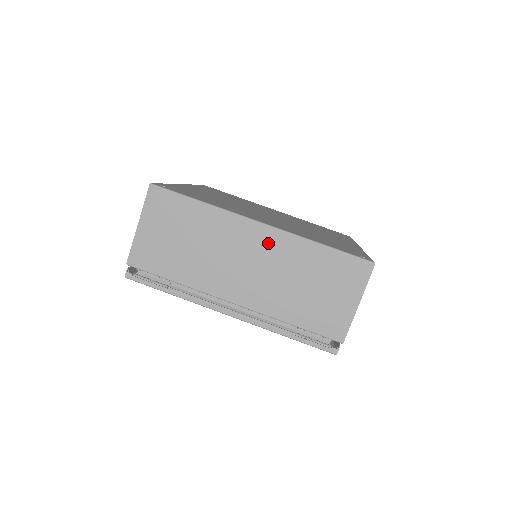
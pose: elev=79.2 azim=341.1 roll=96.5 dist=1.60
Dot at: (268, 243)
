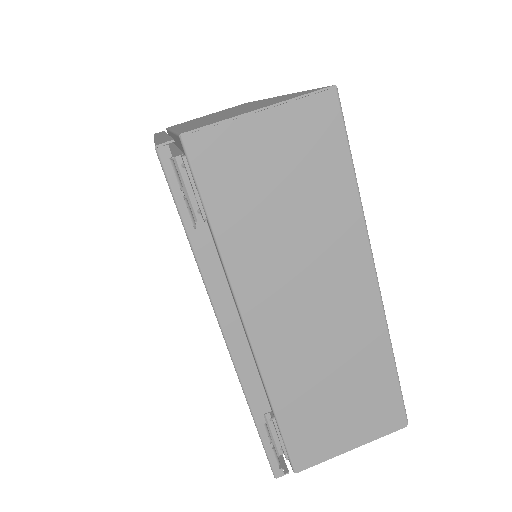
Dot at: (358, 307)
